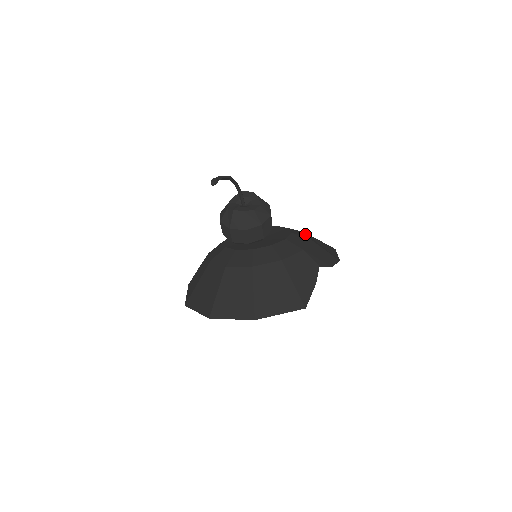
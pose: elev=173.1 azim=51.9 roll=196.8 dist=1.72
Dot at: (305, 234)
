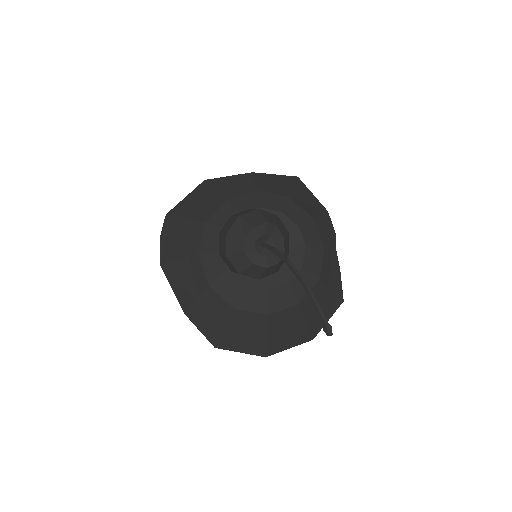
Dot at: (297, 206)
